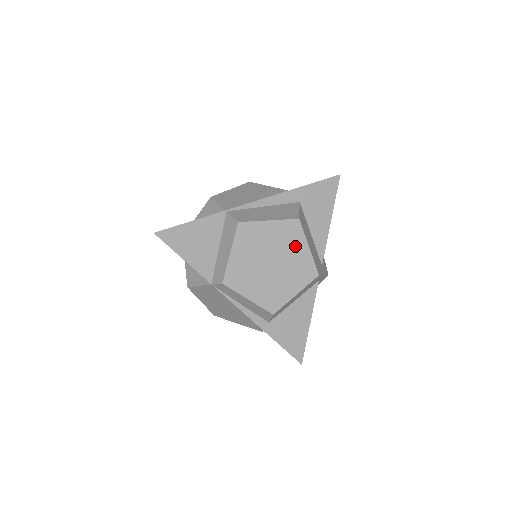
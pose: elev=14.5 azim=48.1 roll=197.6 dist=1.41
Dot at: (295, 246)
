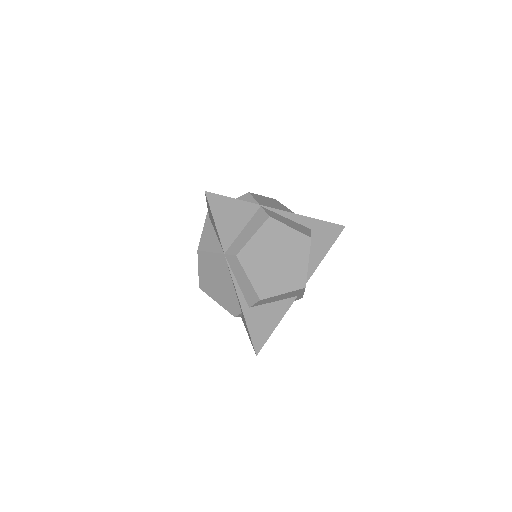
Dot at: (299, 256)
